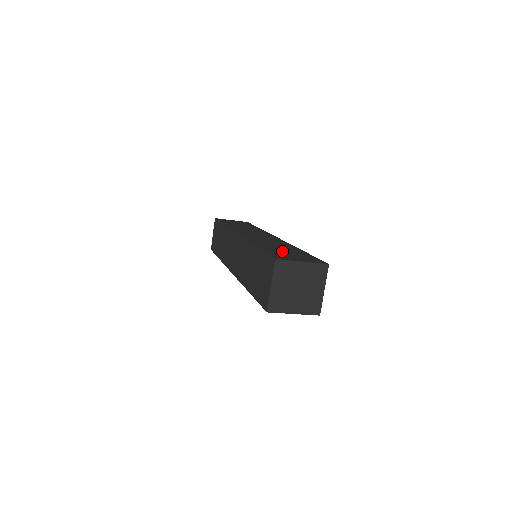
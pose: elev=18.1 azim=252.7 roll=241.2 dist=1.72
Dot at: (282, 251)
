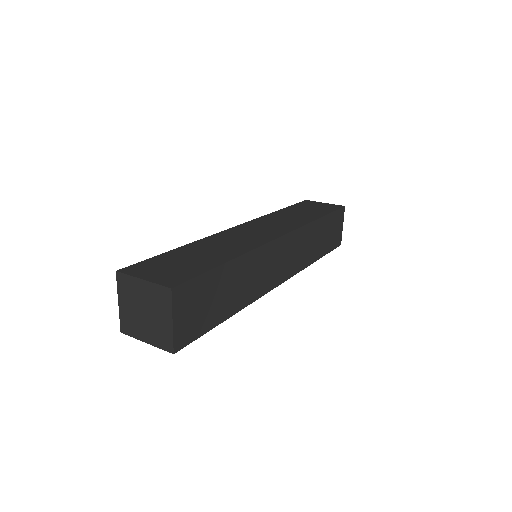
Dot at: (183, 259)
